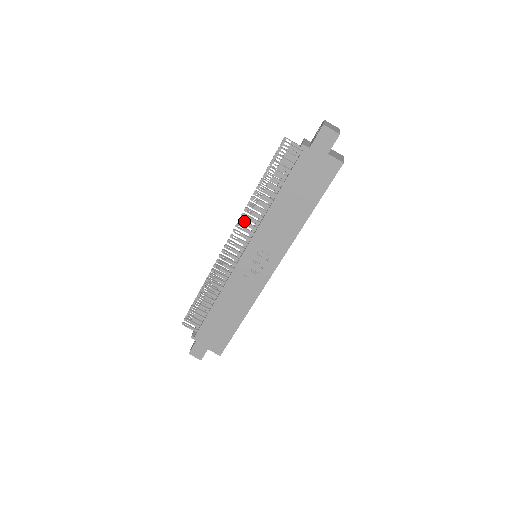
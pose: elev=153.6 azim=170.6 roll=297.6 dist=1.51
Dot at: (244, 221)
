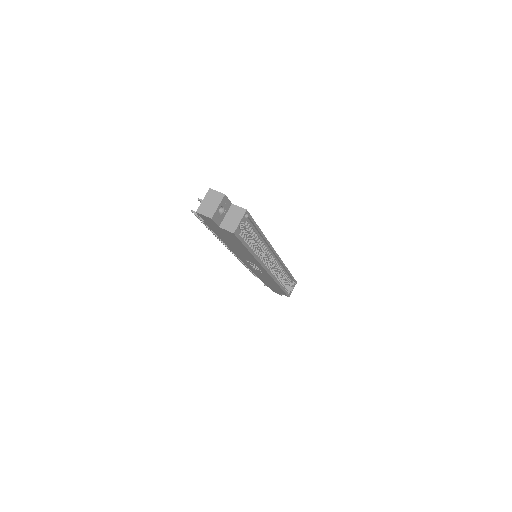
Dot at: occluded
